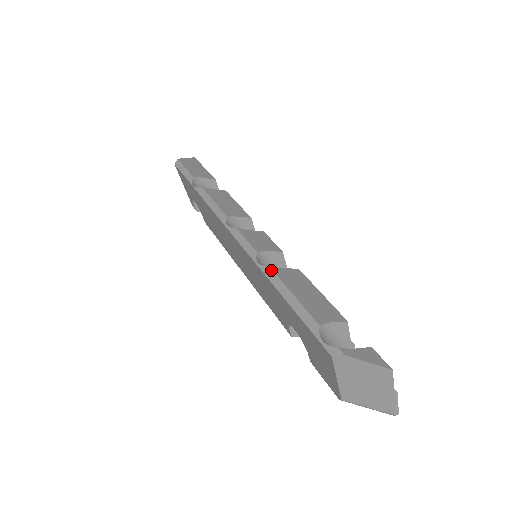
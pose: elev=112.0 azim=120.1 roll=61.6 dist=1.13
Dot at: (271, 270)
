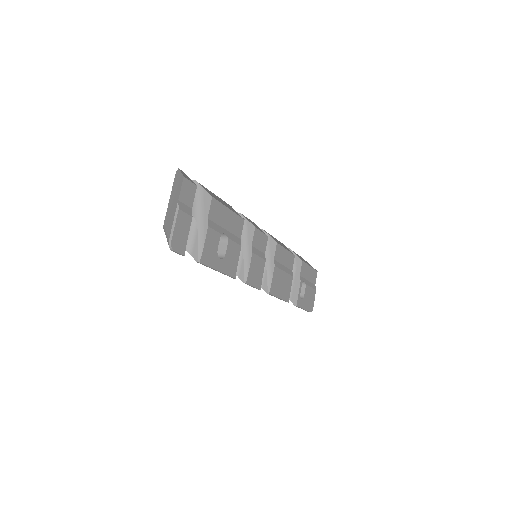
Dot at: (229, 205)
